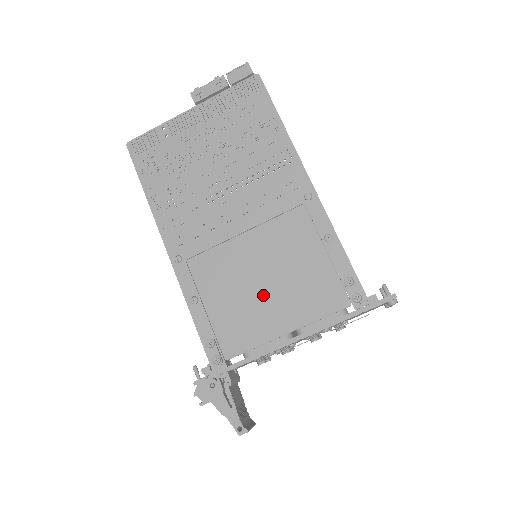
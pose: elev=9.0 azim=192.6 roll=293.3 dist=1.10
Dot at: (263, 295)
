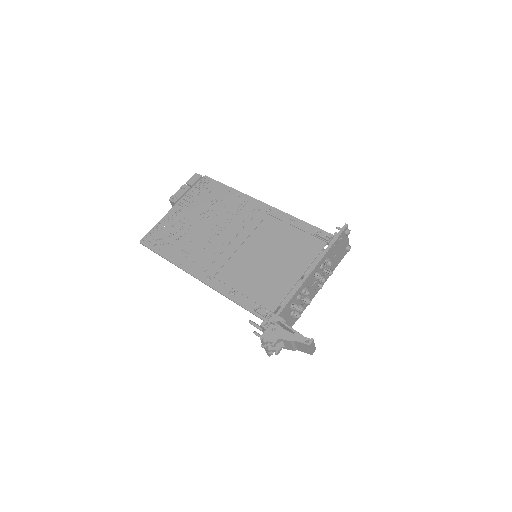
Dot at: (274, 266)
